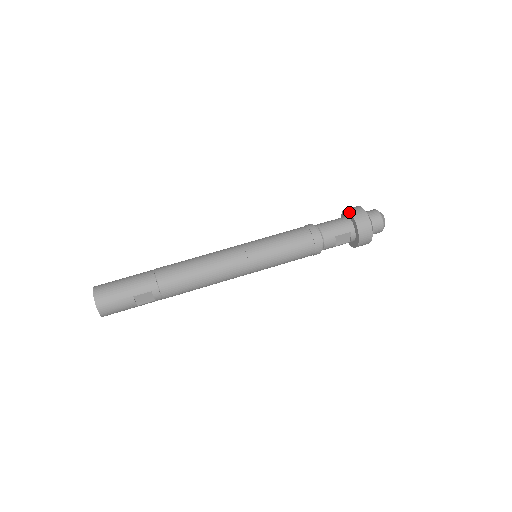
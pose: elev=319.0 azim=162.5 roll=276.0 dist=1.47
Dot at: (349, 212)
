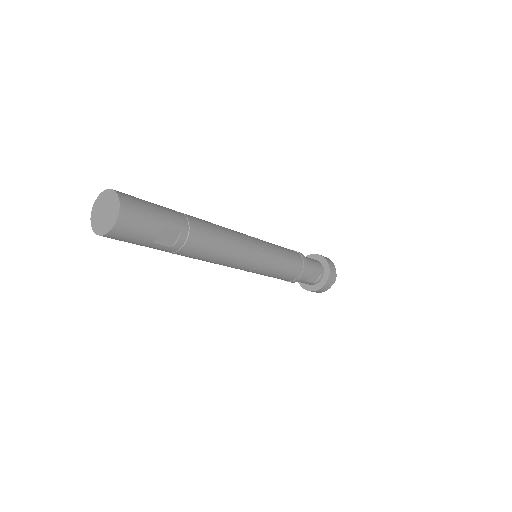
Dot at: (321, 255)
